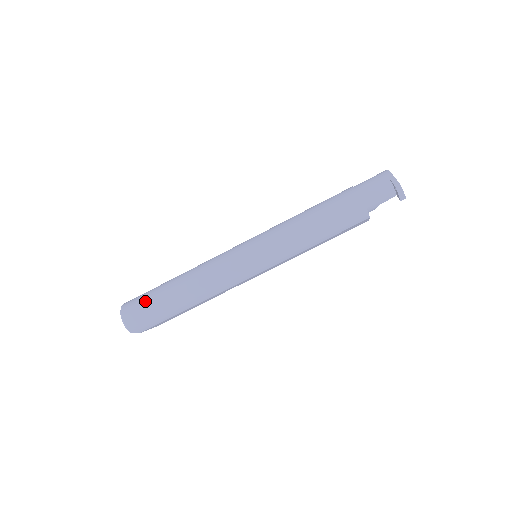
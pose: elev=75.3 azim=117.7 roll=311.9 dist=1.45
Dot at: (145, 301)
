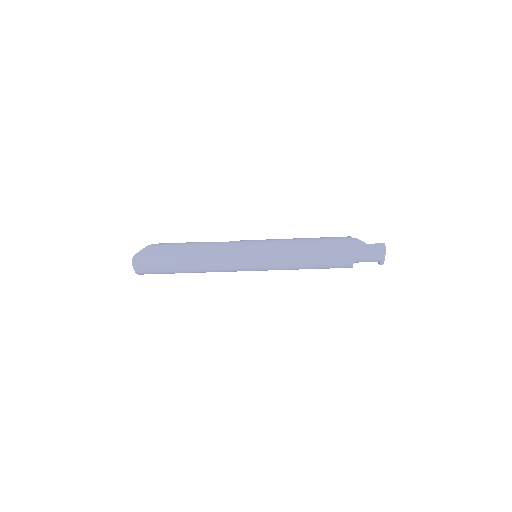
Dot at: (159, 273)
